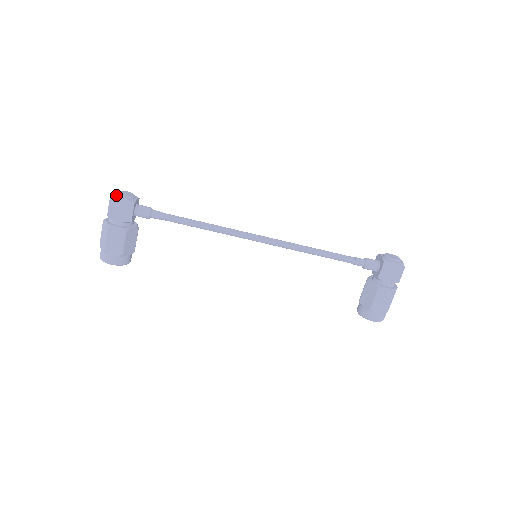
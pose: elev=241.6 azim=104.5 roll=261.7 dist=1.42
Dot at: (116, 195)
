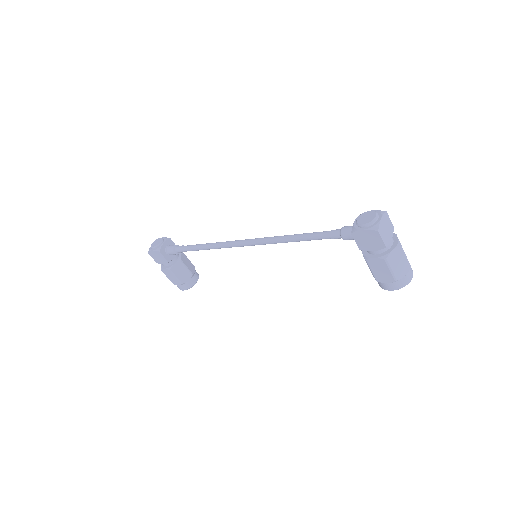
Dot at: (151, 248)
